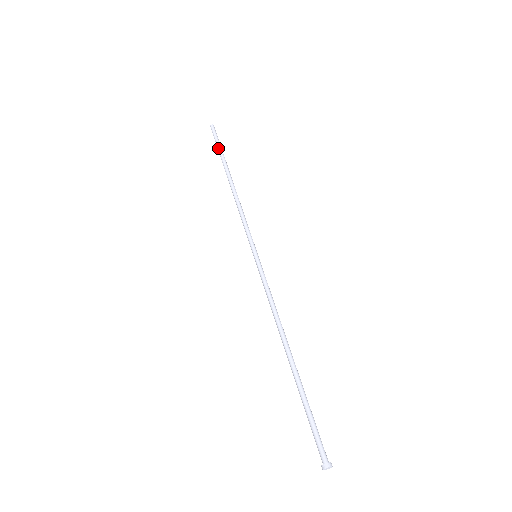
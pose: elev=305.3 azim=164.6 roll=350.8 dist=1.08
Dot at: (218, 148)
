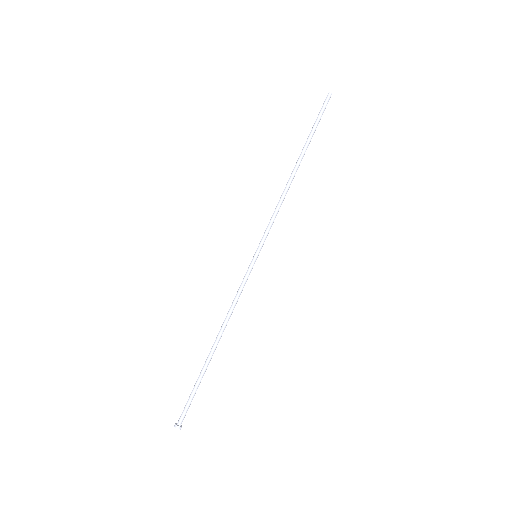
Dot at: (313, 126)
